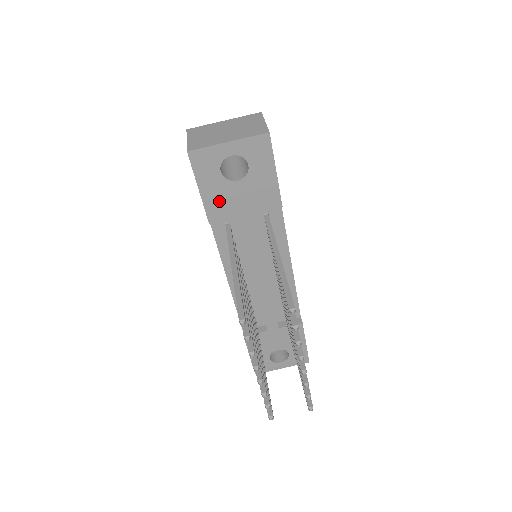
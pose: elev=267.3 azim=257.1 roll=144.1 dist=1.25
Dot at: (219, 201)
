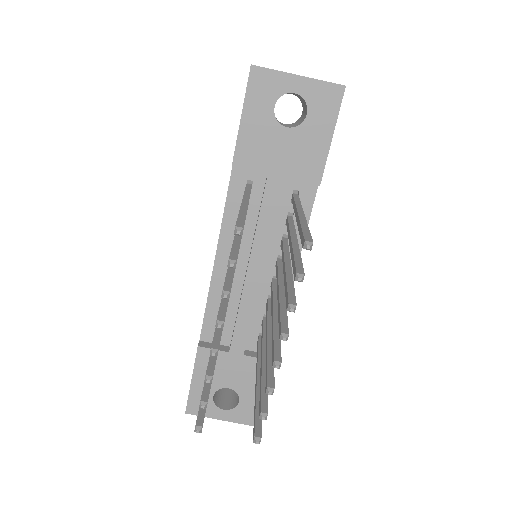
Dot at: (256, 143)
